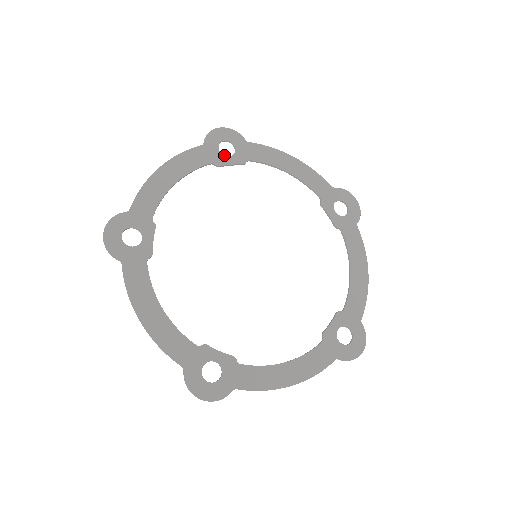
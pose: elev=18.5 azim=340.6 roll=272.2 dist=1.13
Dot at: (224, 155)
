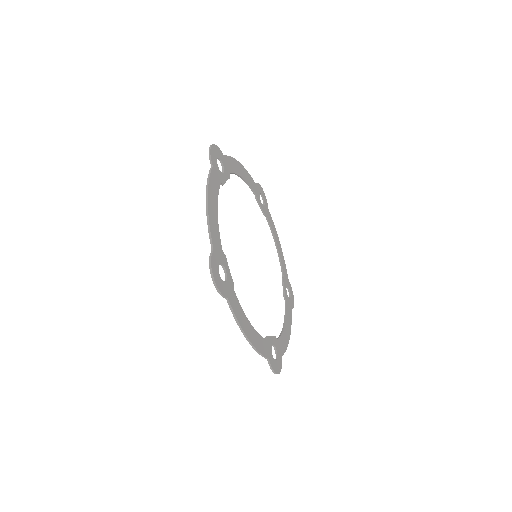
Dot at: (222, 173)
